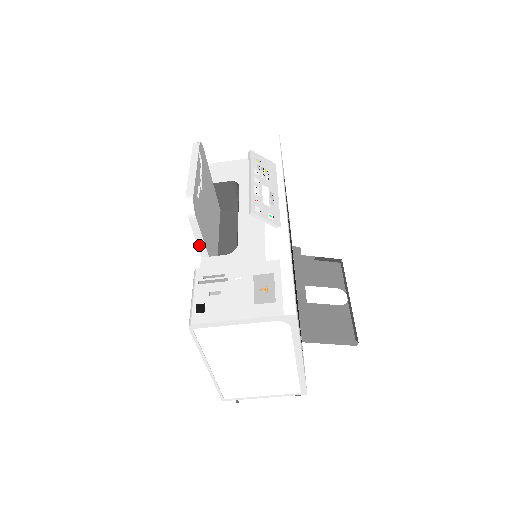
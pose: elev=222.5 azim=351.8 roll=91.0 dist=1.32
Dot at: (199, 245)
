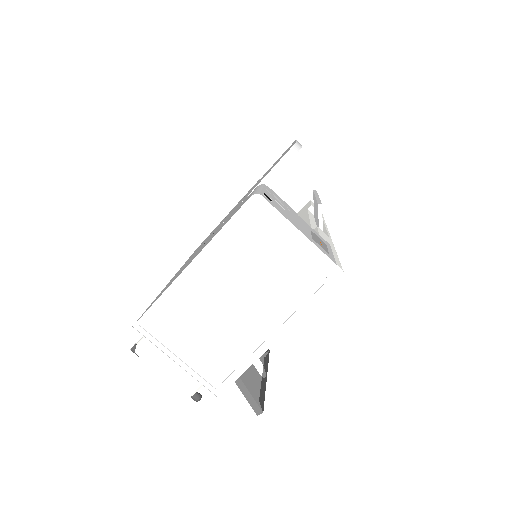
Dot at: (260, 184)
